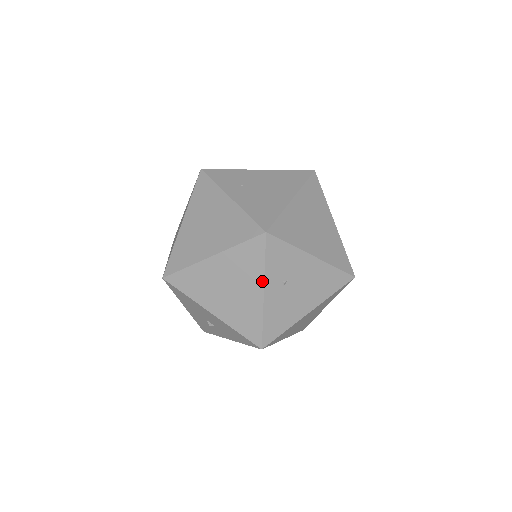
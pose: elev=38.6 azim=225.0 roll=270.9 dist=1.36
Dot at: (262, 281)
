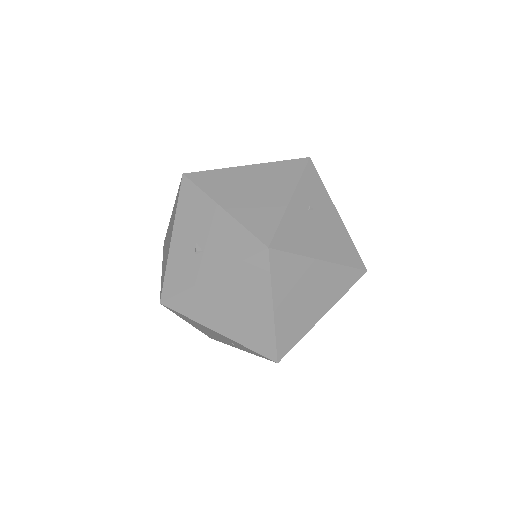
Dot at: (293, 188)
